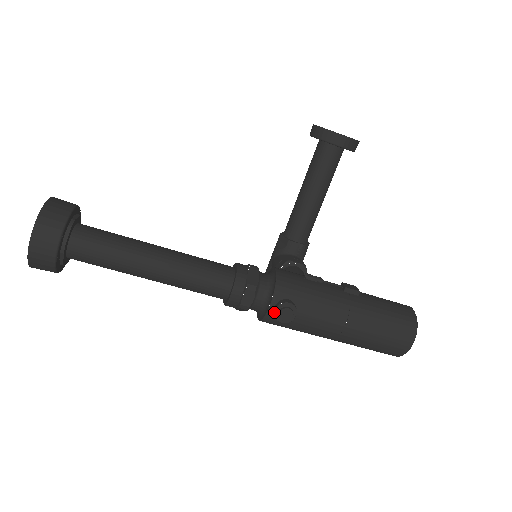
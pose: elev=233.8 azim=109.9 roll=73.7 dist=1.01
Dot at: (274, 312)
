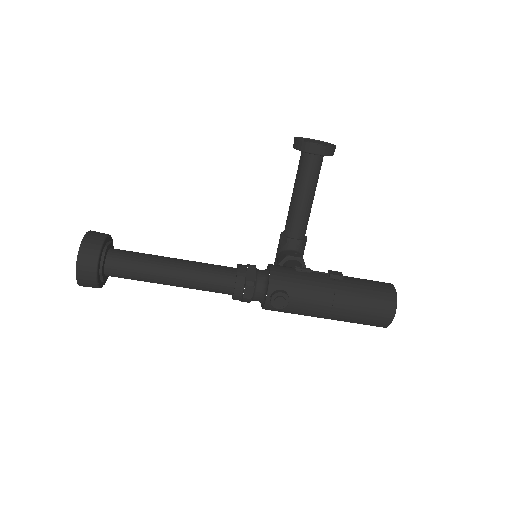
Dot at: (270, 301)
